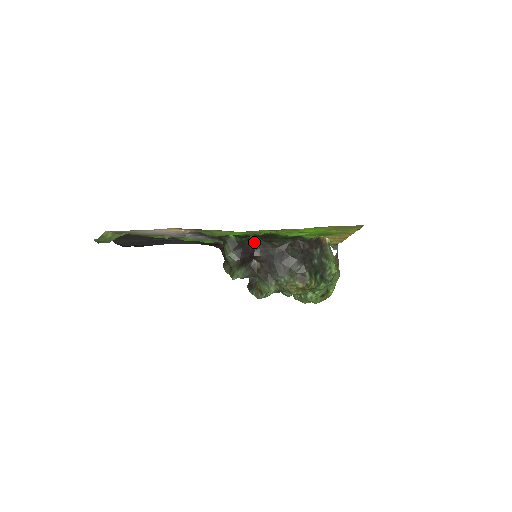
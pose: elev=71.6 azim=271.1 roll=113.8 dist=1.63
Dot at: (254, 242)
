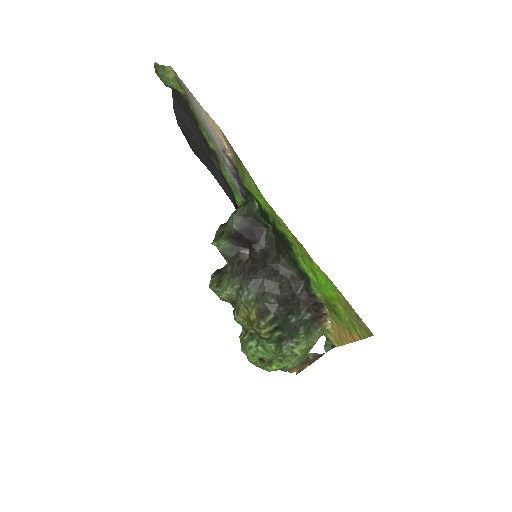
Dot at: (267, 235)
